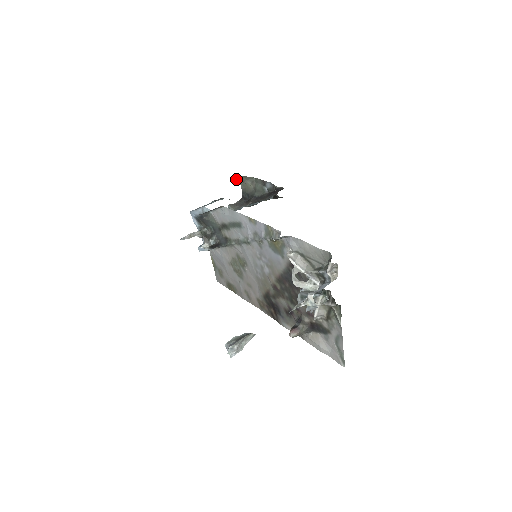
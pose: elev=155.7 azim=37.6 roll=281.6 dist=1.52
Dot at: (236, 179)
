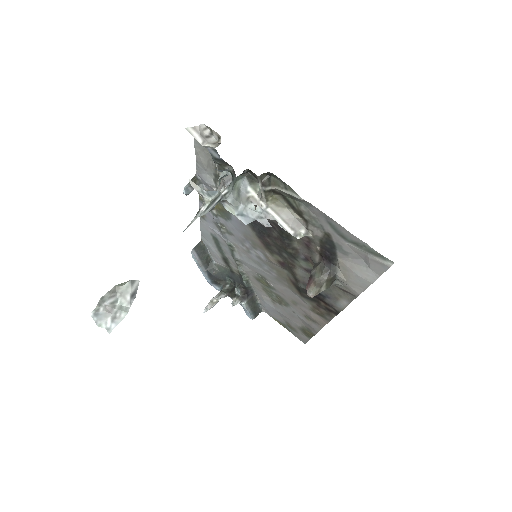
Dot at: occluded
